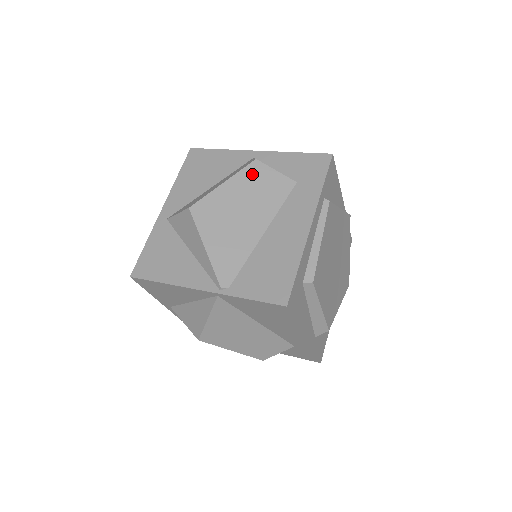
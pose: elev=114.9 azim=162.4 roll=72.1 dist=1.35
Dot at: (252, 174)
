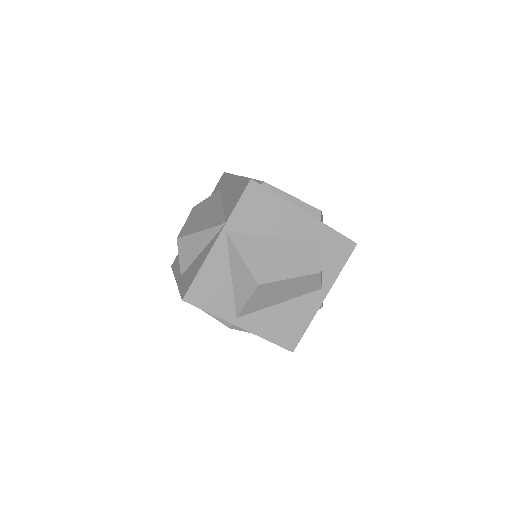
Dot at: (196, 209)
